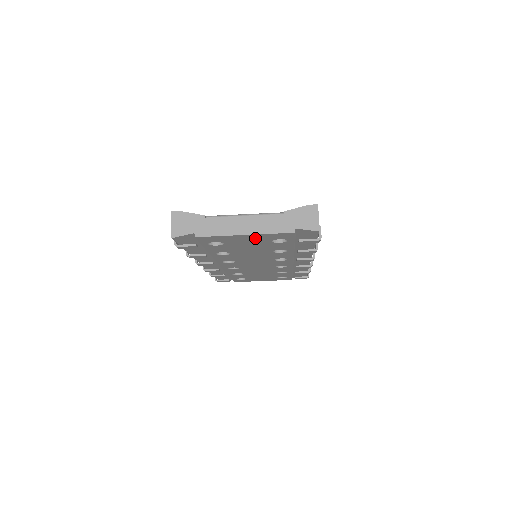
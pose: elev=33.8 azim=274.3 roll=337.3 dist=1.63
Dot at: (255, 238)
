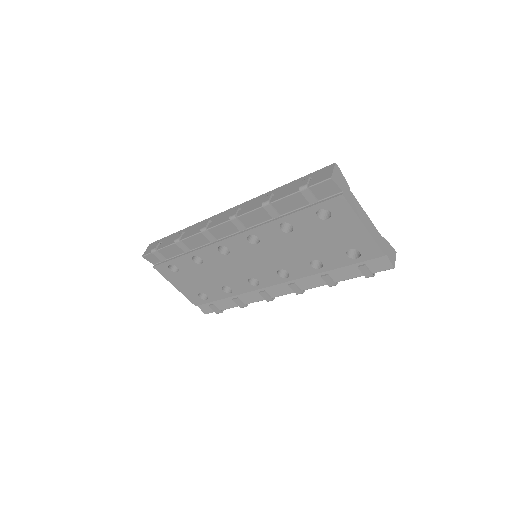
Dot at: (356, 236)
